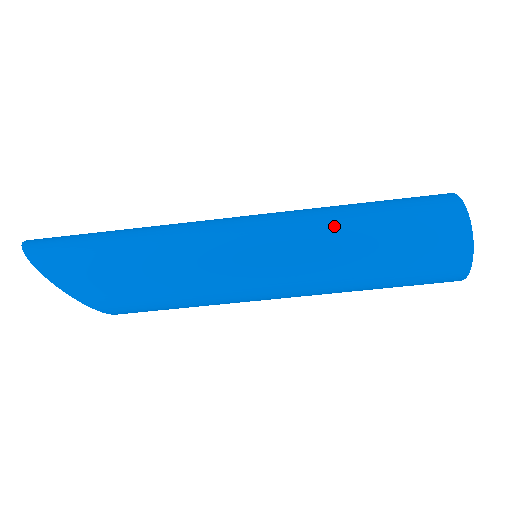
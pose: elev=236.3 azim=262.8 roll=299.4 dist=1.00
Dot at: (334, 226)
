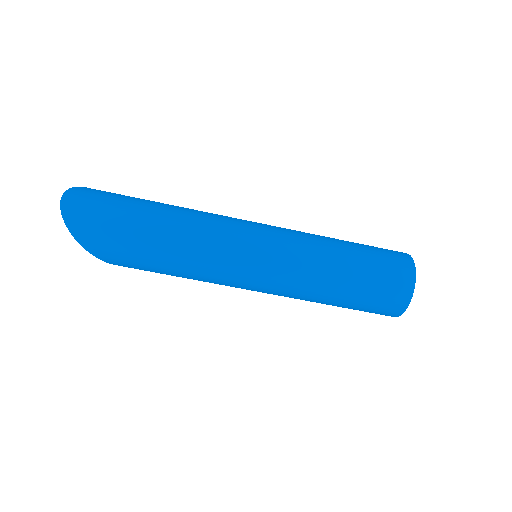
Dot at: (319, 281)
